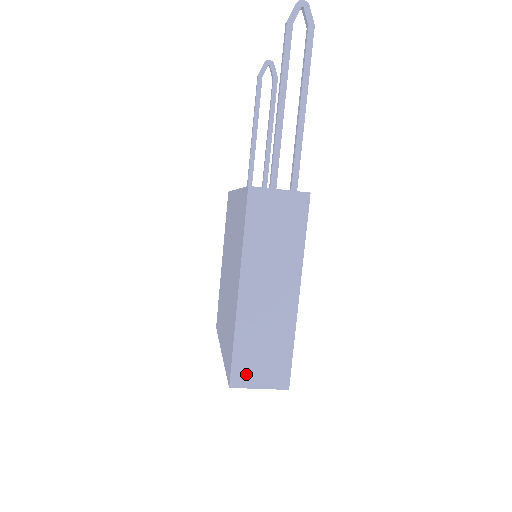
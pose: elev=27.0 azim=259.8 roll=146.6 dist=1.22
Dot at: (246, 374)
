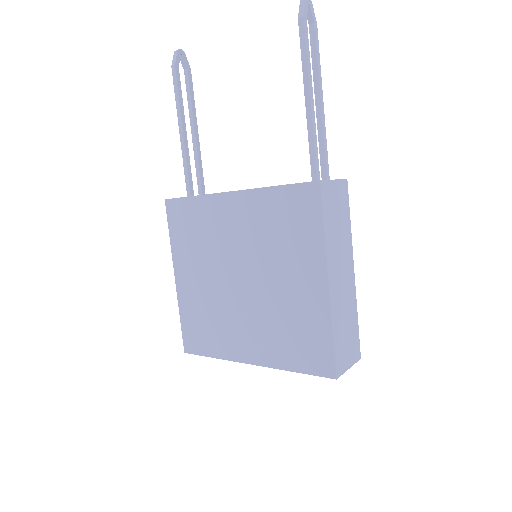
Dot at: (342, 360)
